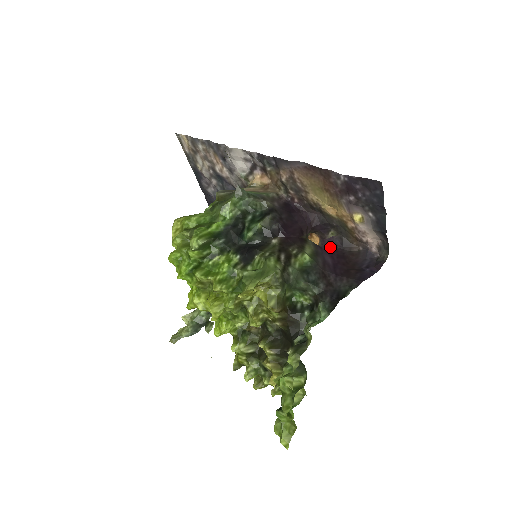
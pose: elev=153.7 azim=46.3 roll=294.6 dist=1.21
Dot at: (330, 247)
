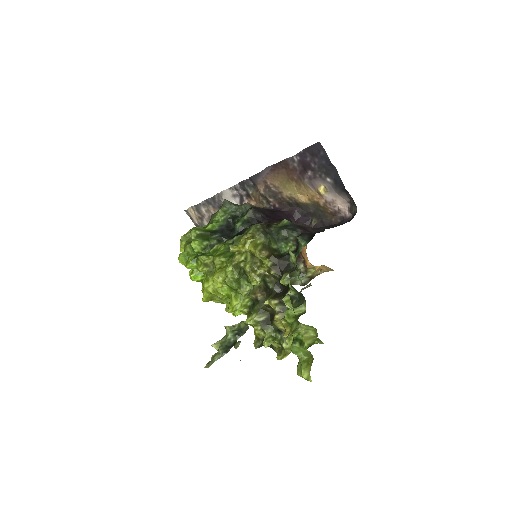
Dot at: occluded
